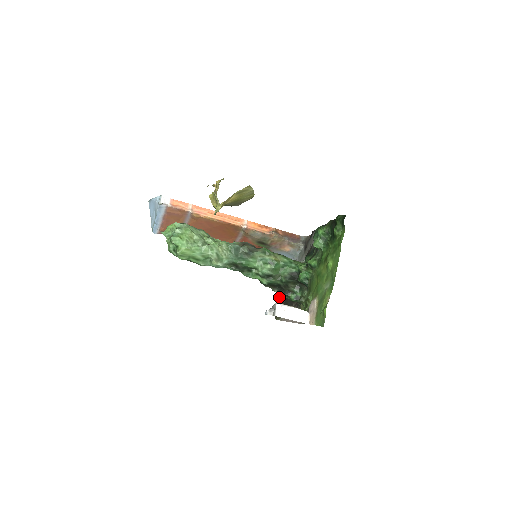
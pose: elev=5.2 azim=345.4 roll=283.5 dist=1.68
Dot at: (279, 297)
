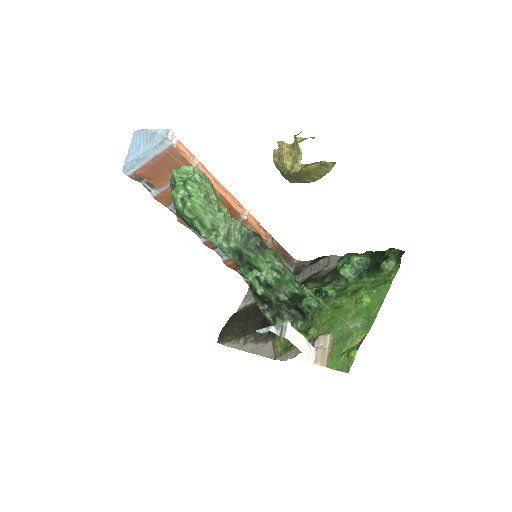
Dot at: (232, 317)
